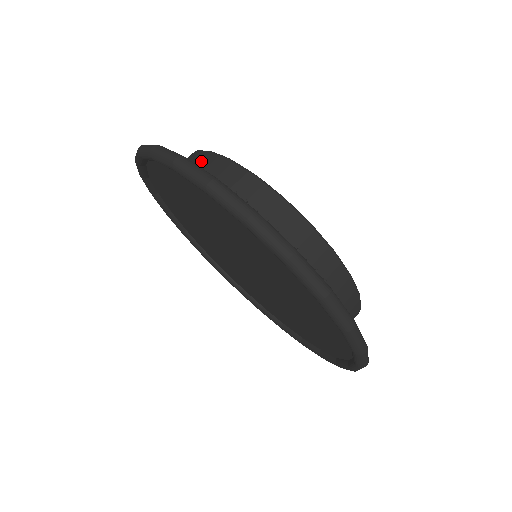
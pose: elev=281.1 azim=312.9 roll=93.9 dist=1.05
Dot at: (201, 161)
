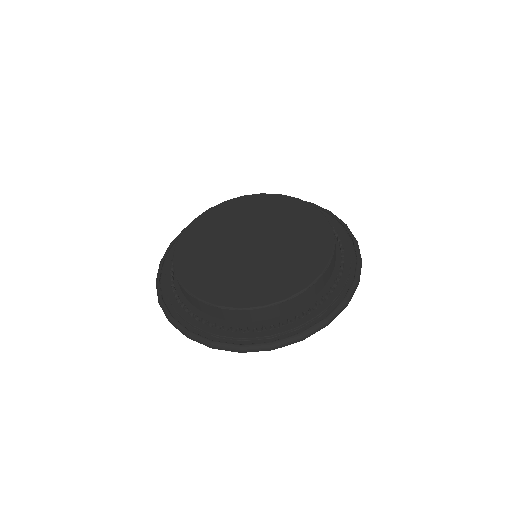
Dot at: (202, 308)
